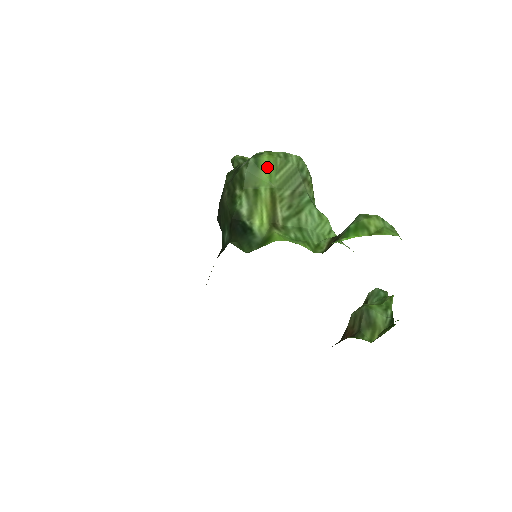
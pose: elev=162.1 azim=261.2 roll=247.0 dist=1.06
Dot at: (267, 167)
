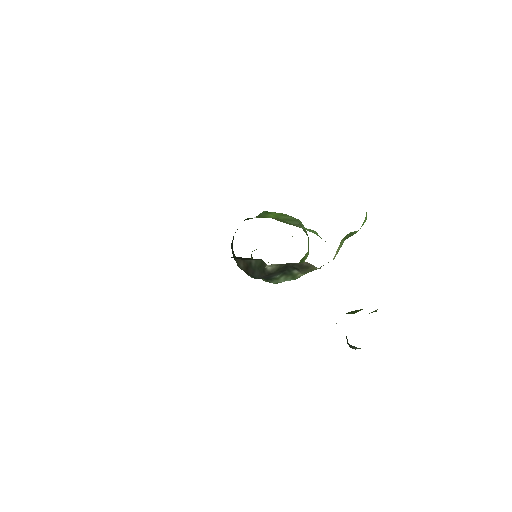
Dot at: (275, 214)
